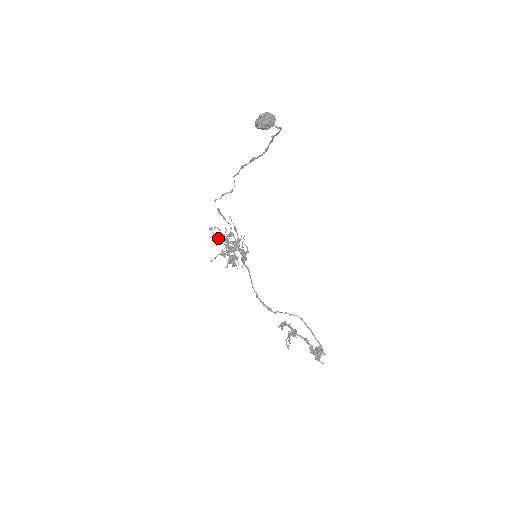
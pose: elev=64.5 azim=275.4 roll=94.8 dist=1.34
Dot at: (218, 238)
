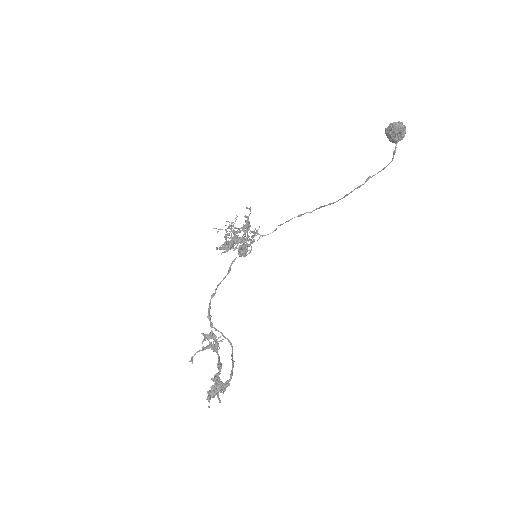
Dot at: (232, 231)
